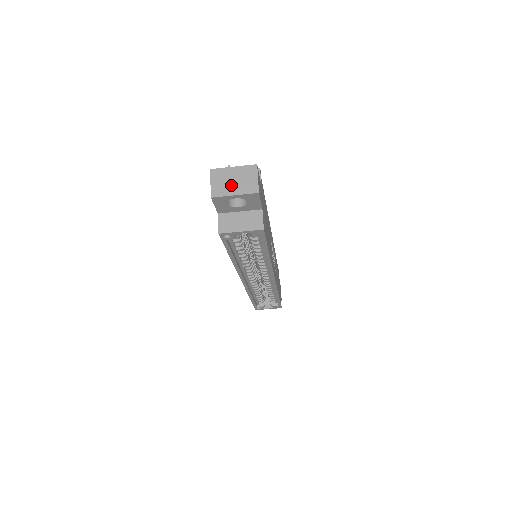
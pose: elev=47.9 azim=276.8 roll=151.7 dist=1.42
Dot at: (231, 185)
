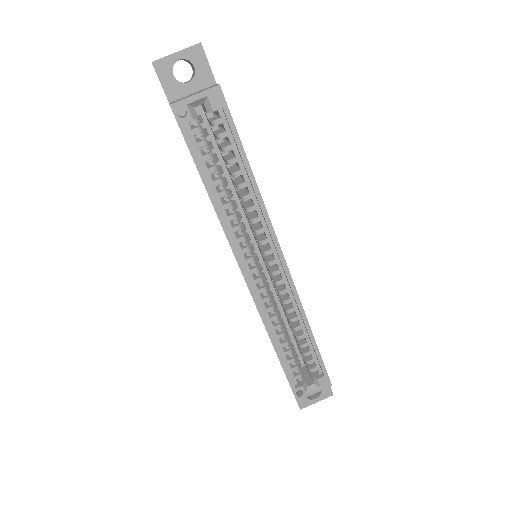
Dot at: occluded
